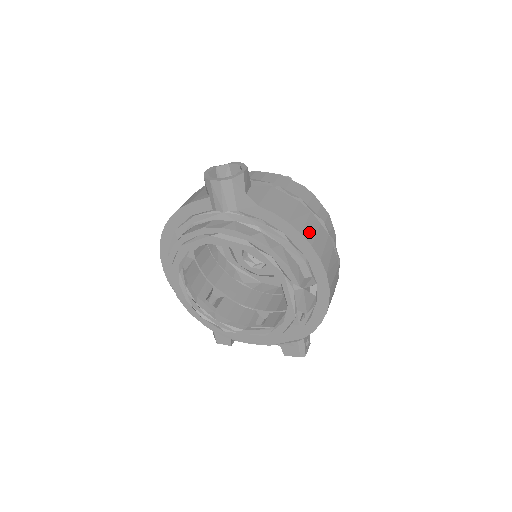
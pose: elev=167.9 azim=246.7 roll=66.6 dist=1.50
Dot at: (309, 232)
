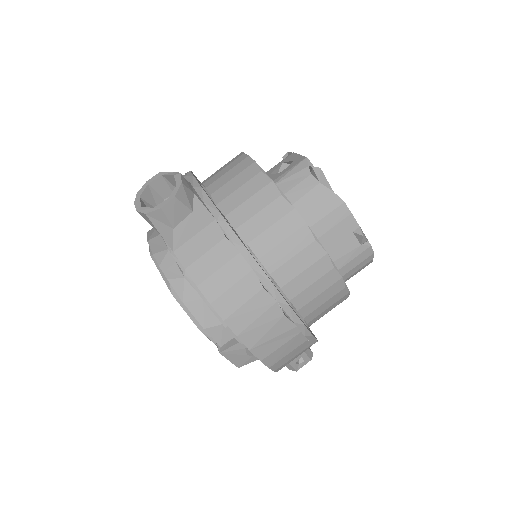
Dot at: (229, 301)
